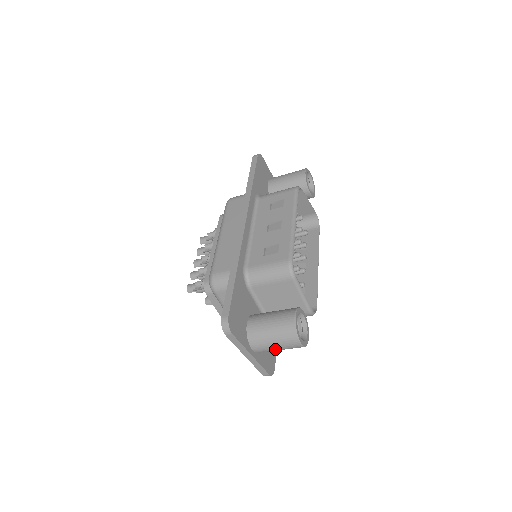
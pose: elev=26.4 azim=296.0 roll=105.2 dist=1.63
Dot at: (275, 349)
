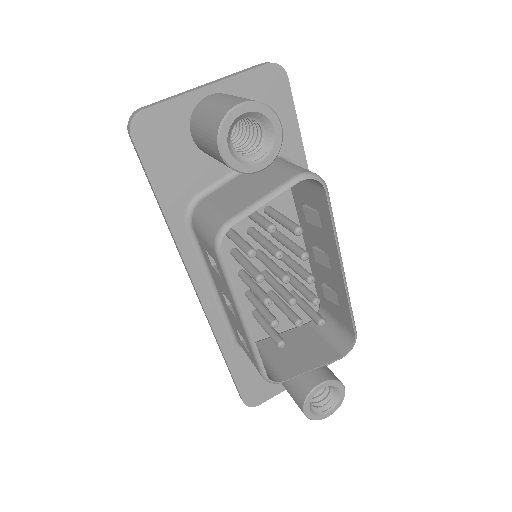
Dot at: occluded
